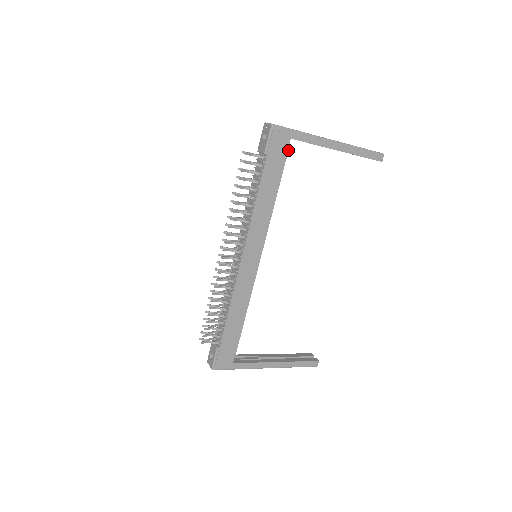
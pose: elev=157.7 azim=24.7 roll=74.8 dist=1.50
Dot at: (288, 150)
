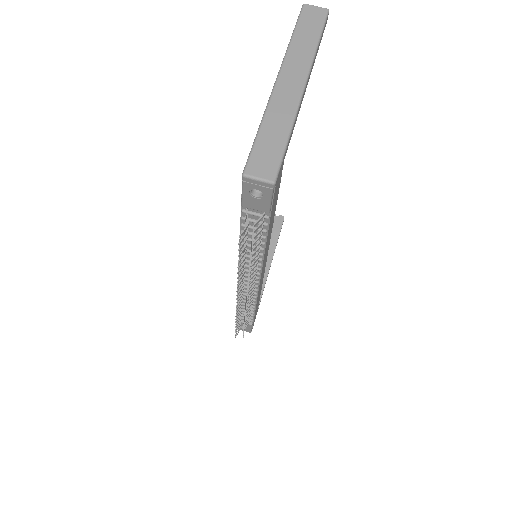
Dot at: occluded
